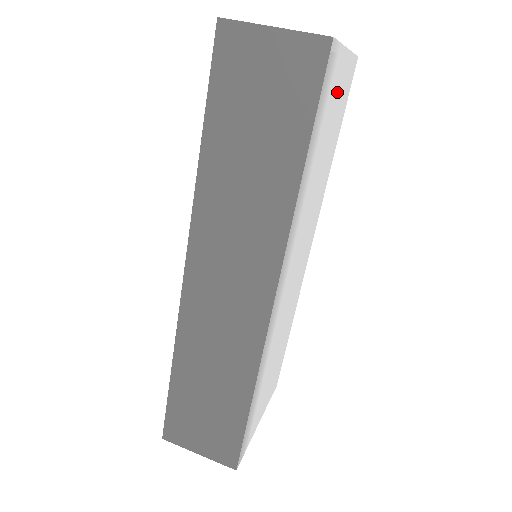
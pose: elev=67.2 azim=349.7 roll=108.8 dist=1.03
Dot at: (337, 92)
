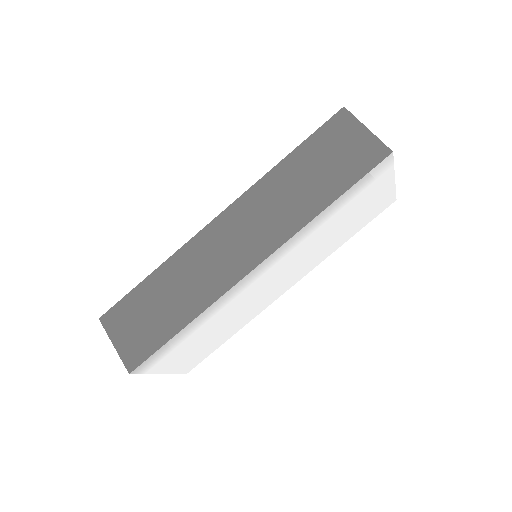
Dot at: (374, 196)
